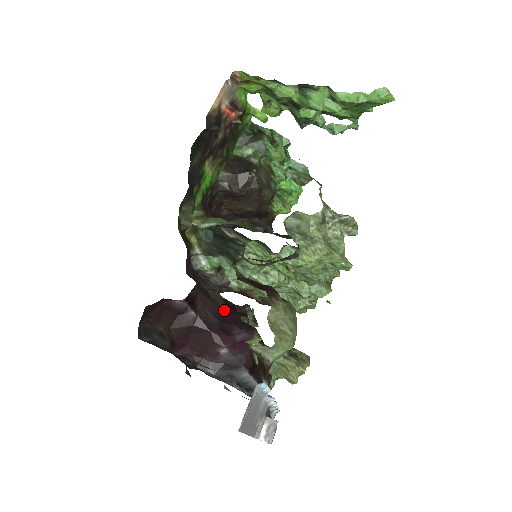
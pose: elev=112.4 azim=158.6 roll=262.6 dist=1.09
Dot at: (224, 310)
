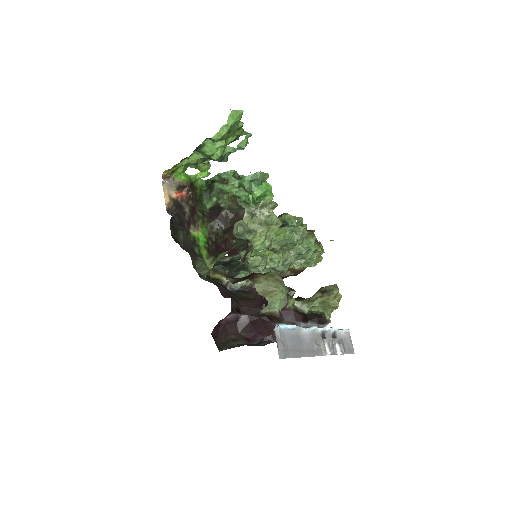
Dot at: (262, 300)
